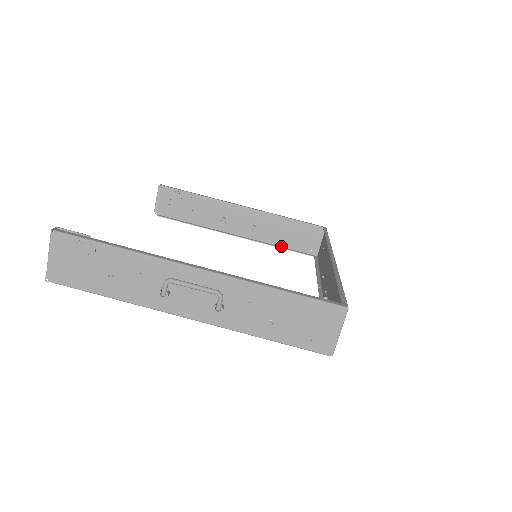
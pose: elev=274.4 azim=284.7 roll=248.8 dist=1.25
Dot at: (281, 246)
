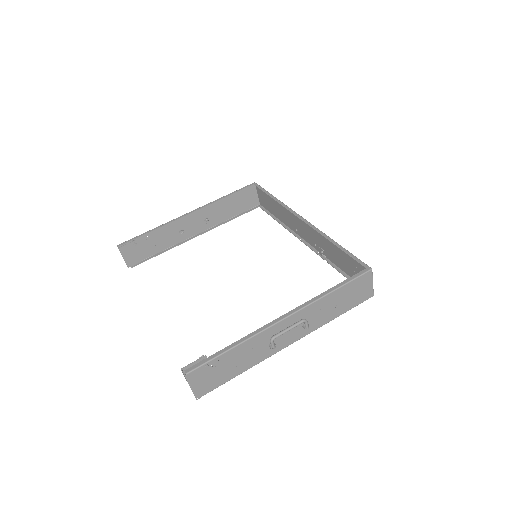
Dot at: (232, 217)
